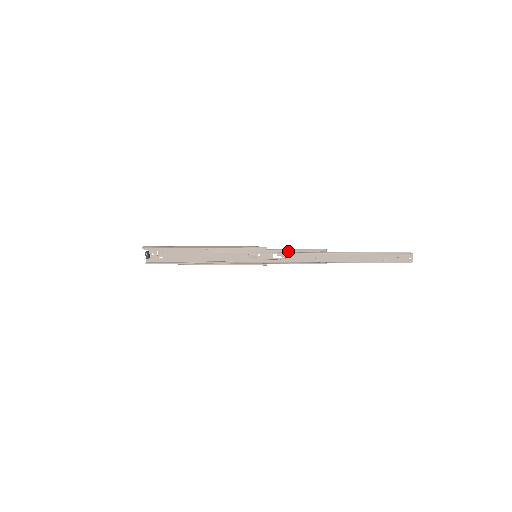
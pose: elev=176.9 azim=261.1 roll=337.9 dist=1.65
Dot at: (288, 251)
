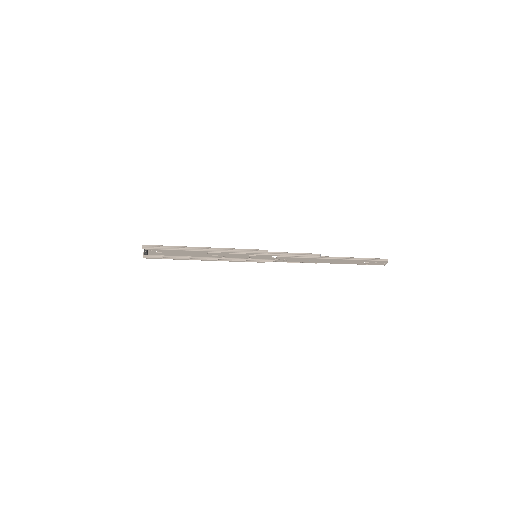
Dot at: (286, 254)
